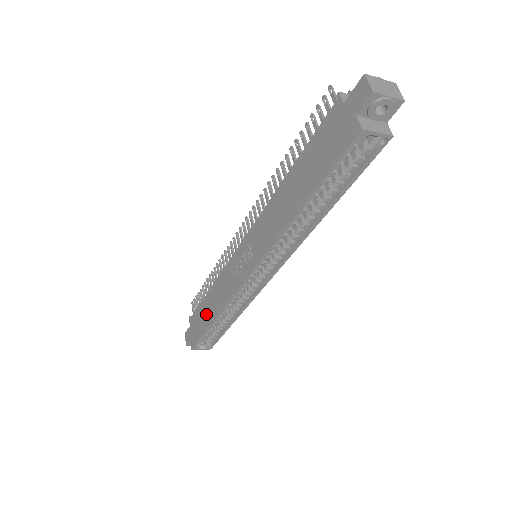
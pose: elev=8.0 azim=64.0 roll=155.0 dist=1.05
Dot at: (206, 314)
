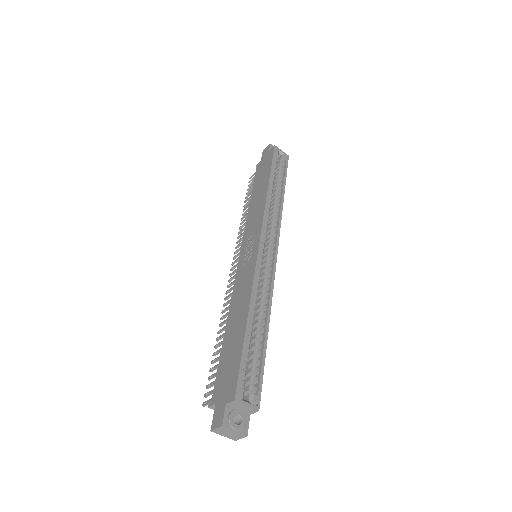
Dot at: (234, 337)
